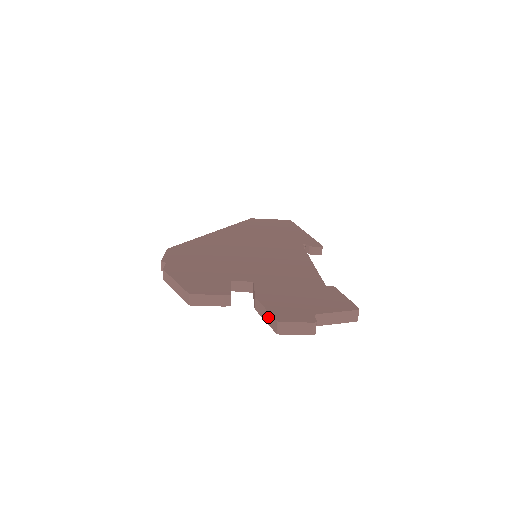
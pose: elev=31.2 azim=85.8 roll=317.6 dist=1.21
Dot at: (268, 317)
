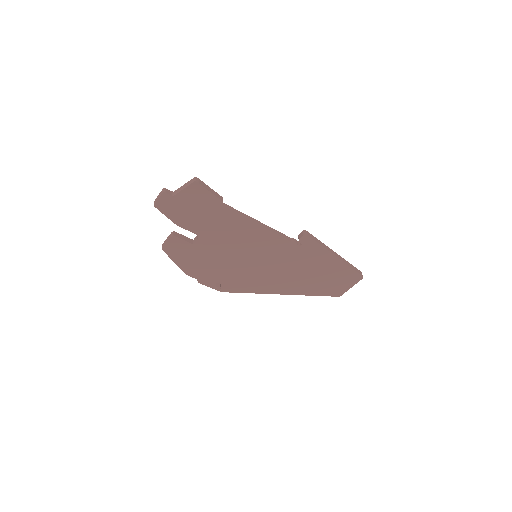
Dot at: (163, 211)
